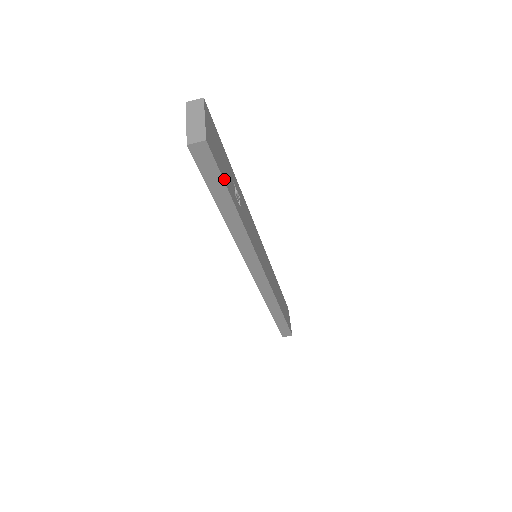
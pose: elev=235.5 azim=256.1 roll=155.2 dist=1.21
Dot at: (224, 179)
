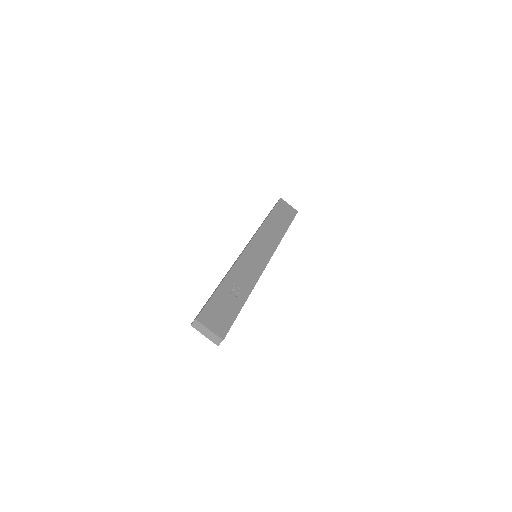
Dot at: (234, 318)
